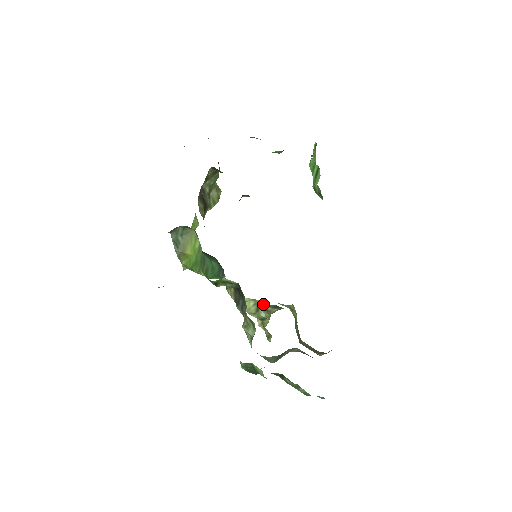
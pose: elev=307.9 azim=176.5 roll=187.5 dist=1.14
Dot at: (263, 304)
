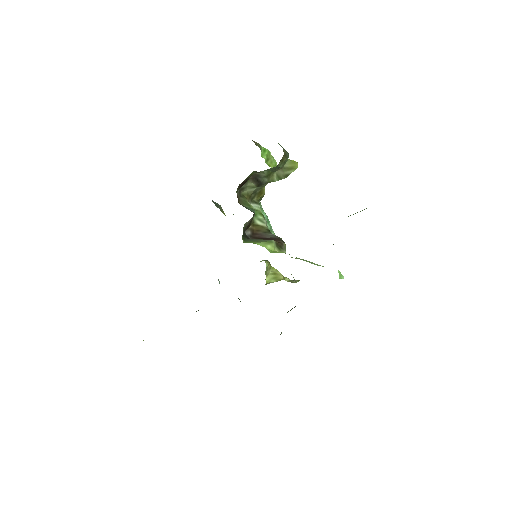
Dot at: occluded
